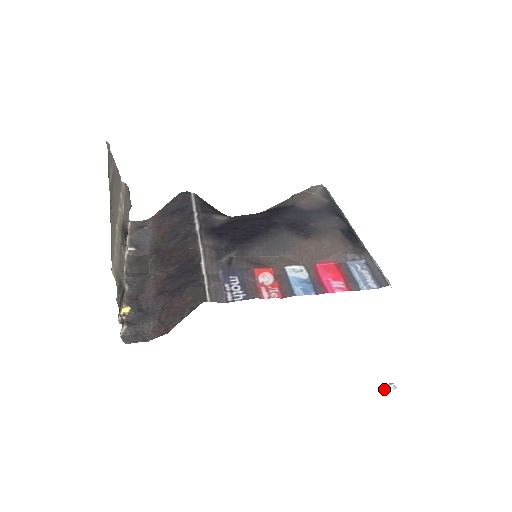
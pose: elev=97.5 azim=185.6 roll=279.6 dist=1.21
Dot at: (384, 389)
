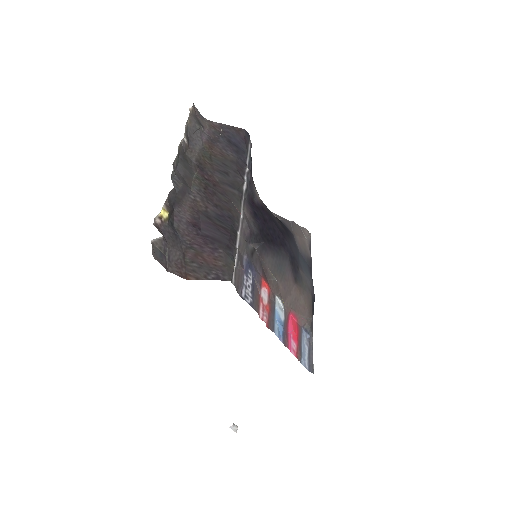
Dot at: (231, 427)
